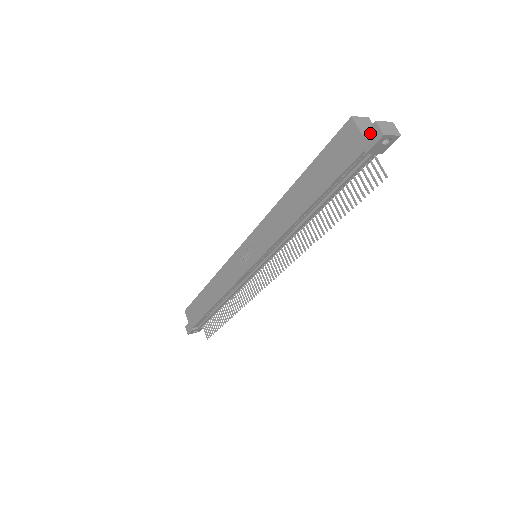
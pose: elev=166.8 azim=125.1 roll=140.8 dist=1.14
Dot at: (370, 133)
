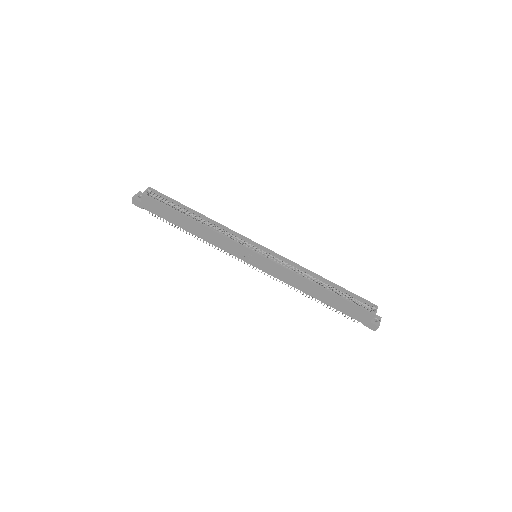
Dot at: (373, 326)
